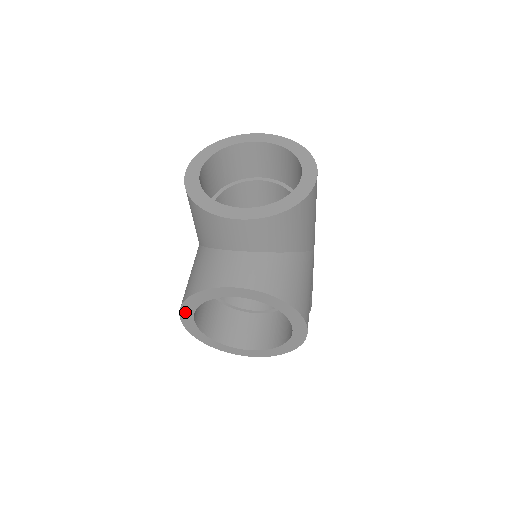
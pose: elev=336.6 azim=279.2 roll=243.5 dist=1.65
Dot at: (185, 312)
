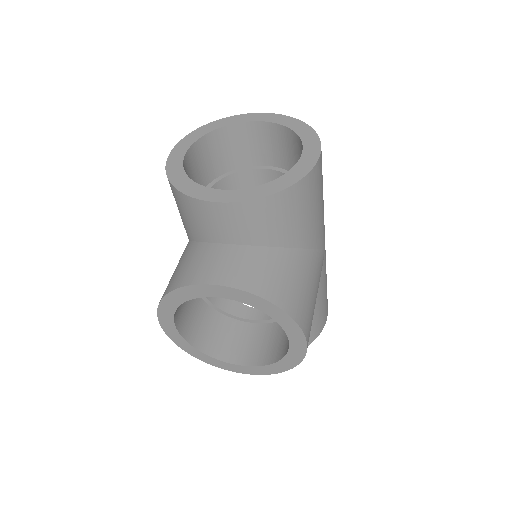
Dot at: (163, 316)
